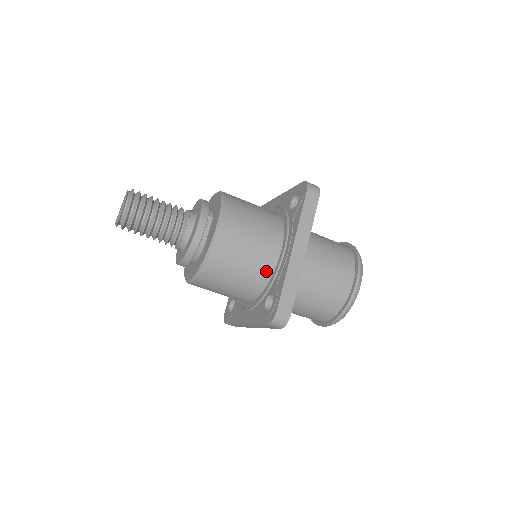
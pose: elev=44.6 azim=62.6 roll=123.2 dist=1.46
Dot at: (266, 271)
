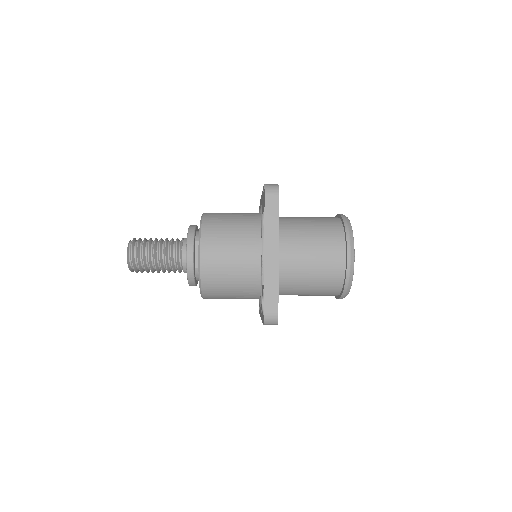
Dot at: (255, 276)
